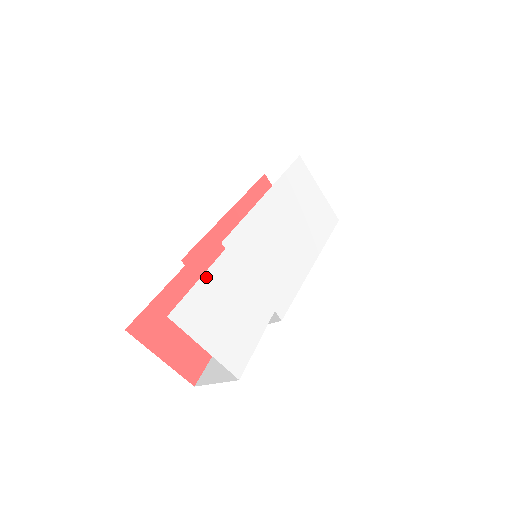
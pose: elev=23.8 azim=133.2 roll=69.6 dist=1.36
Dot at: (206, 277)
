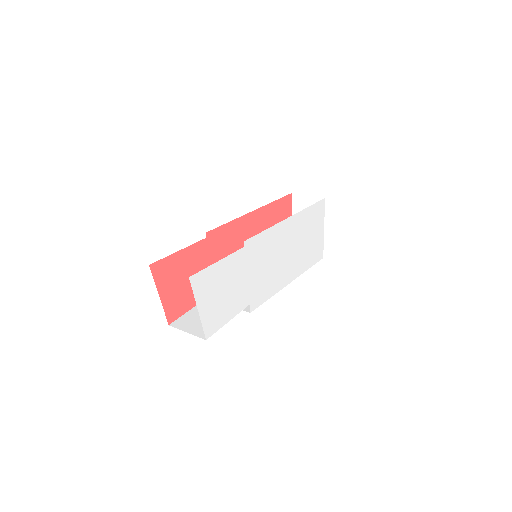
Dot at: (223, 261)
